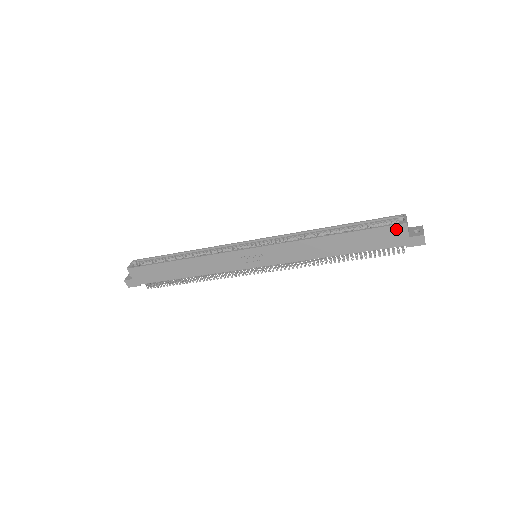
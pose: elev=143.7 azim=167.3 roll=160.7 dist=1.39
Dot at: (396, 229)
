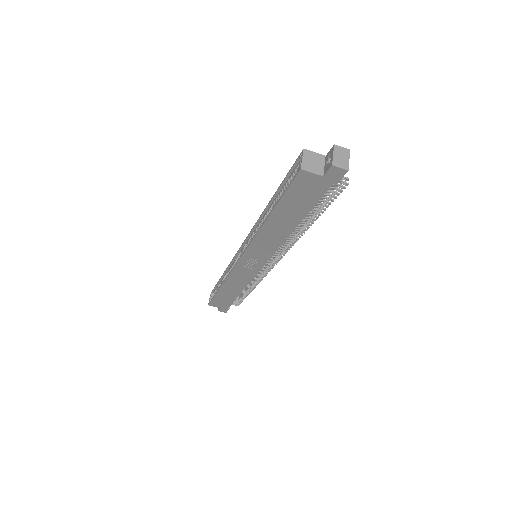
Dot at: (302, 180)
